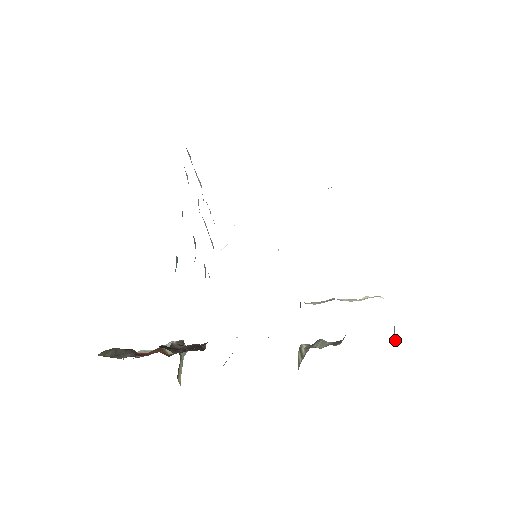
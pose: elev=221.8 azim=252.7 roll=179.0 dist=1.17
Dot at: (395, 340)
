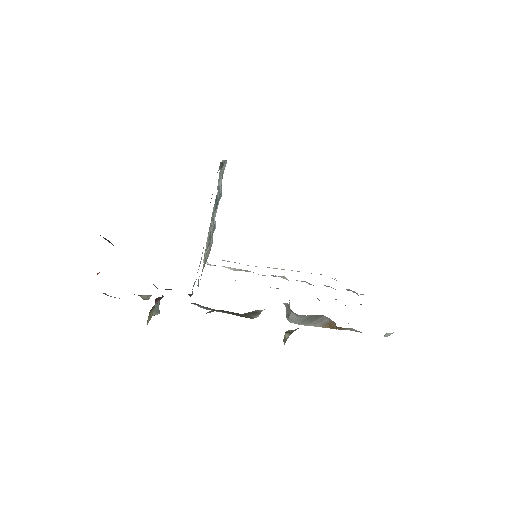
Dot at: occluded
